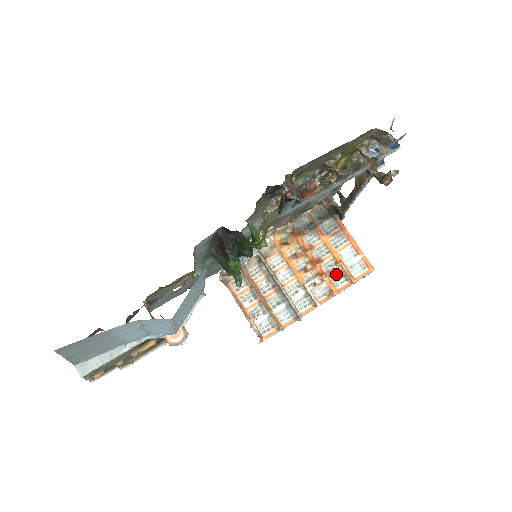
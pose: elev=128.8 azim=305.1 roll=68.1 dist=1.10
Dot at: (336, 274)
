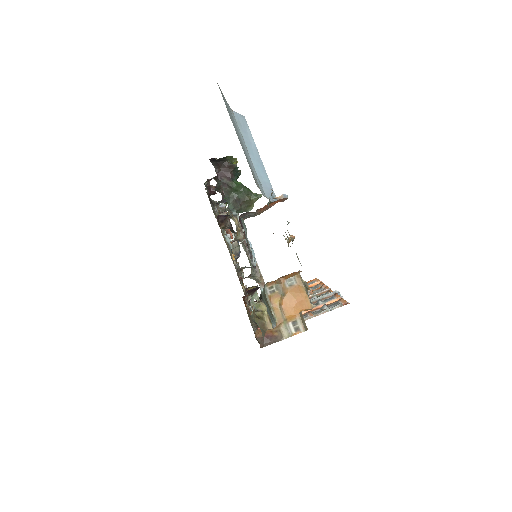
Dot at: occluded
